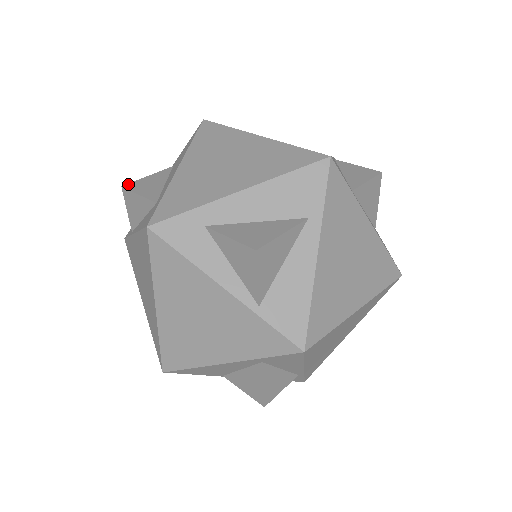
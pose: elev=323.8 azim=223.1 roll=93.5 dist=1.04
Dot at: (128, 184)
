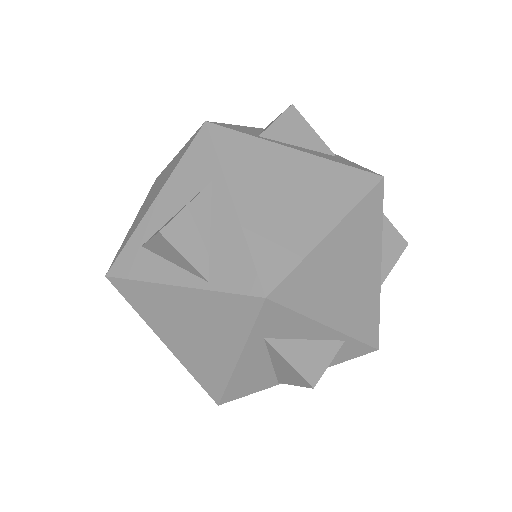
Dot at: occluded
